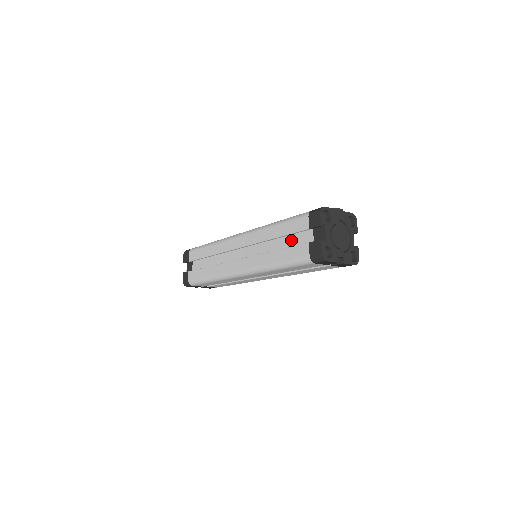
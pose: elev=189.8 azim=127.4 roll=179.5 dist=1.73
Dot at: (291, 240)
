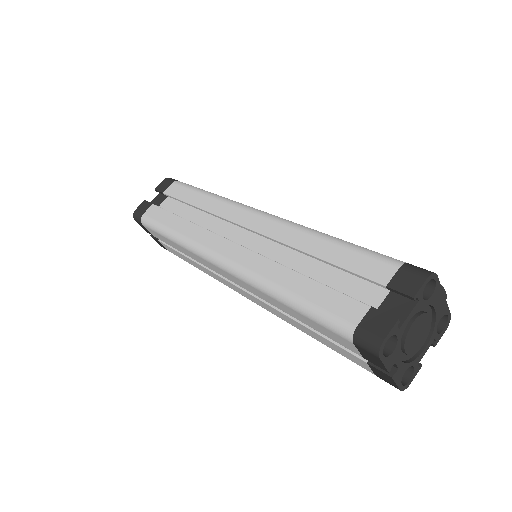
Dot at: (337, 278)
